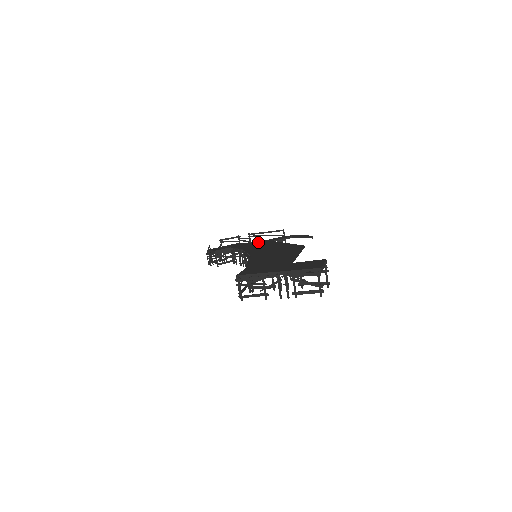
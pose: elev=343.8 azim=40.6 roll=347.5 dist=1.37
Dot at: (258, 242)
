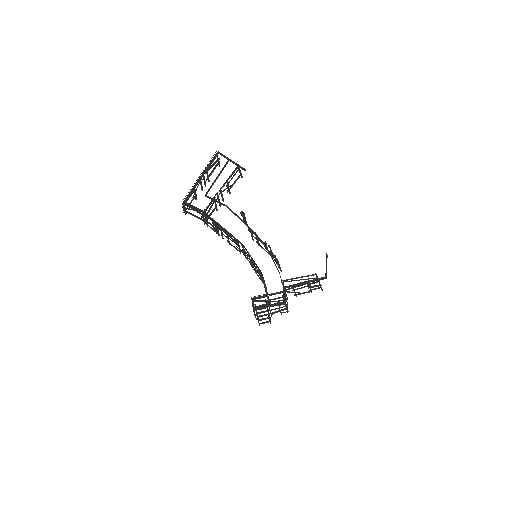
Dot at: occluded
